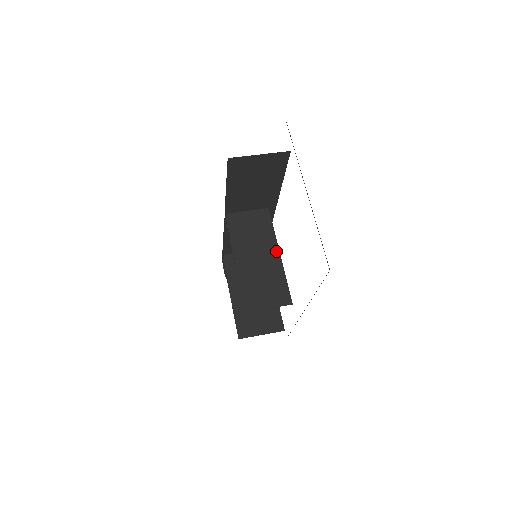
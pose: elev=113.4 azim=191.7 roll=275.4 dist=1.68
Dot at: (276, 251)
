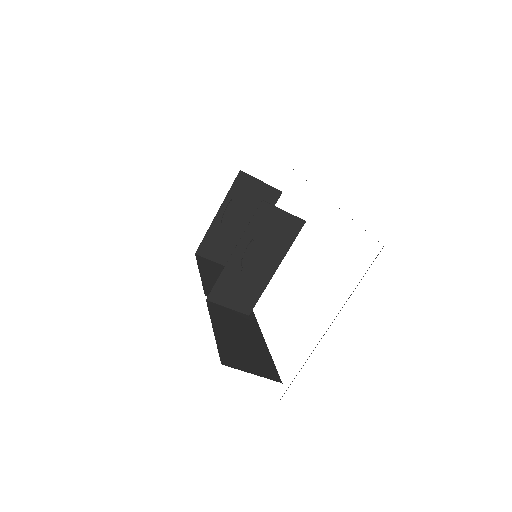
Dot at: (276, 265)
